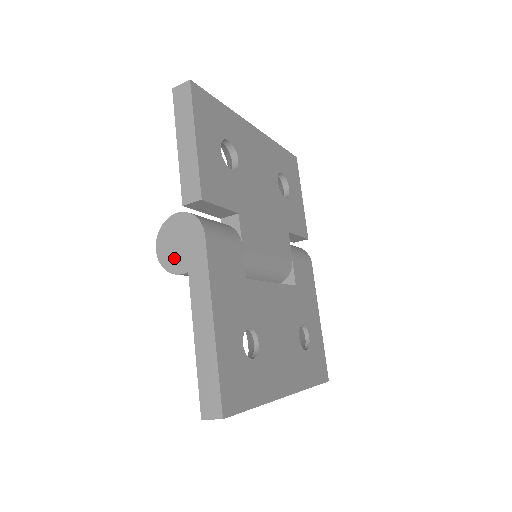
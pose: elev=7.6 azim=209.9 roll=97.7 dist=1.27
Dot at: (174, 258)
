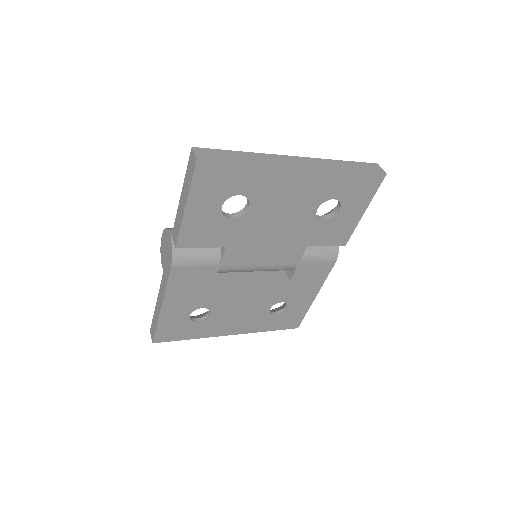
Dot at: (163, 254)
